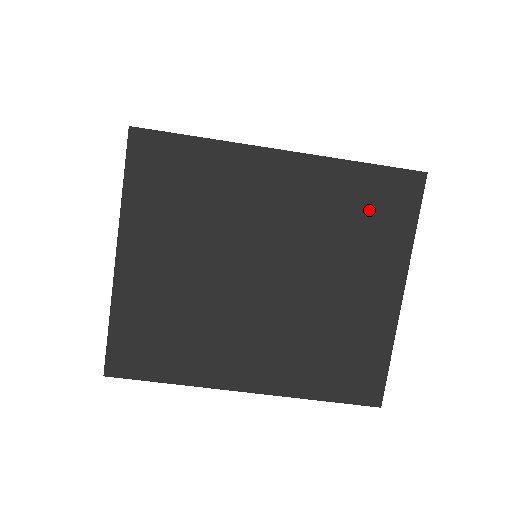
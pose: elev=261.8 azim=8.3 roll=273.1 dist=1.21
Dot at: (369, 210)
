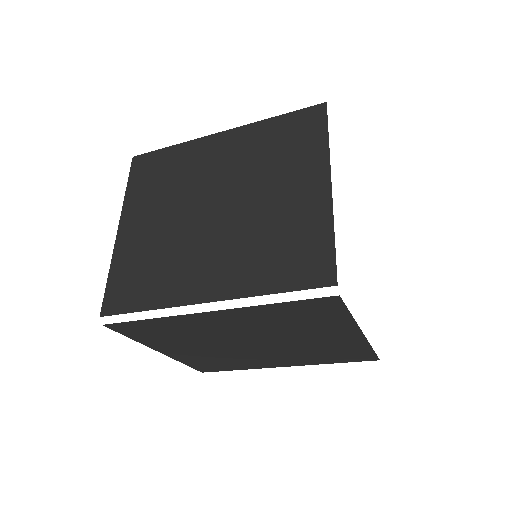
Dot at: (288, 140)
